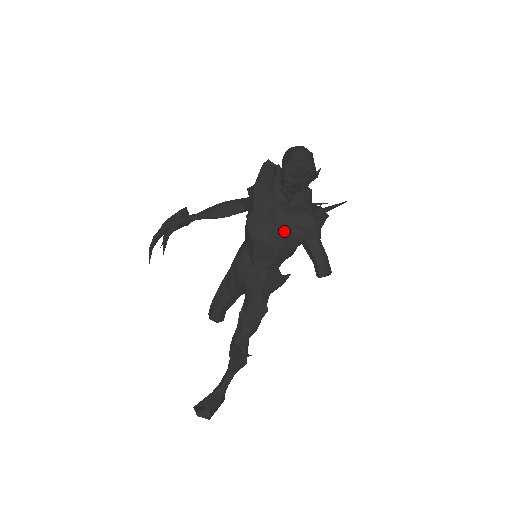
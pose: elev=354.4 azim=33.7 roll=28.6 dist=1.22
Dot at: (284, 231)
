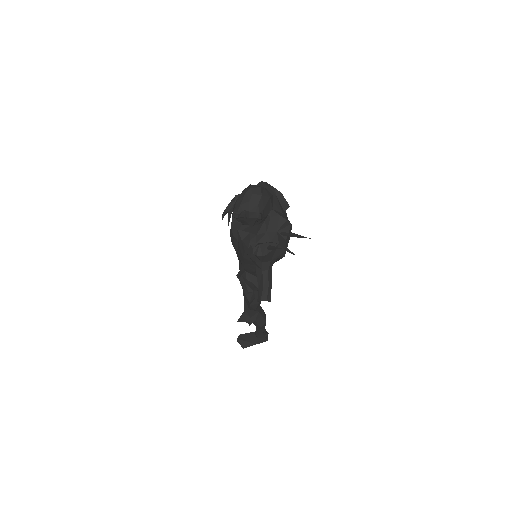
Dot at: (242, 253)
